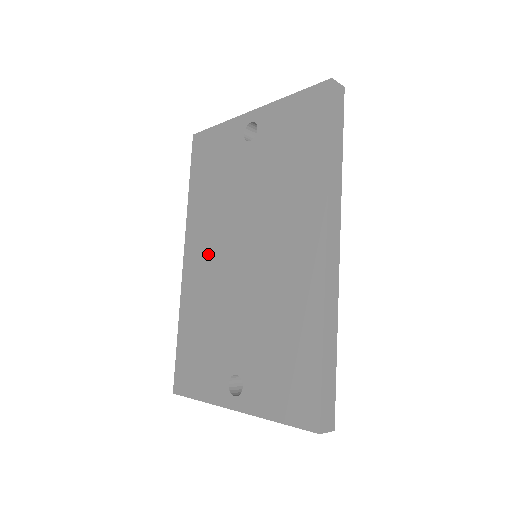
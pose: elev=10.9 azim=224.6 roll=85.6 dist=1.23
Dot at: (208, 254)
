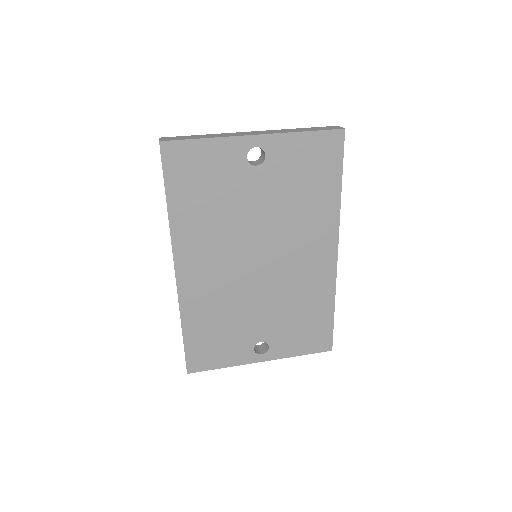
Dot at: (213, 266)
